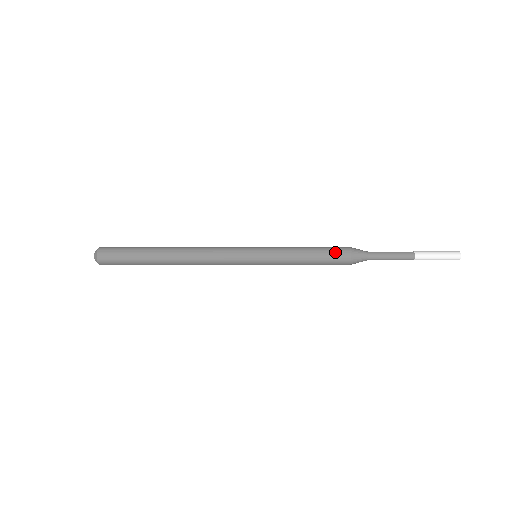
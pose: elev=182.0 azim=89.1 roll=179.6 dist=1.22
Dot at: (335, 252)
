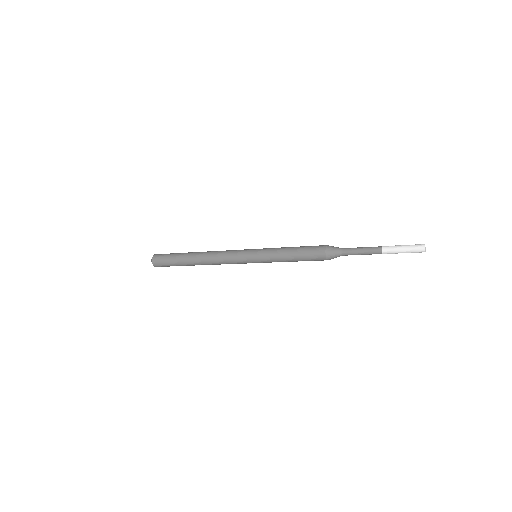
Dot at: (313, 247)
